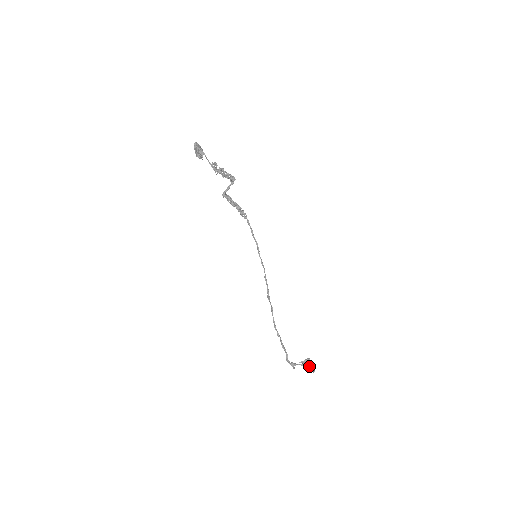
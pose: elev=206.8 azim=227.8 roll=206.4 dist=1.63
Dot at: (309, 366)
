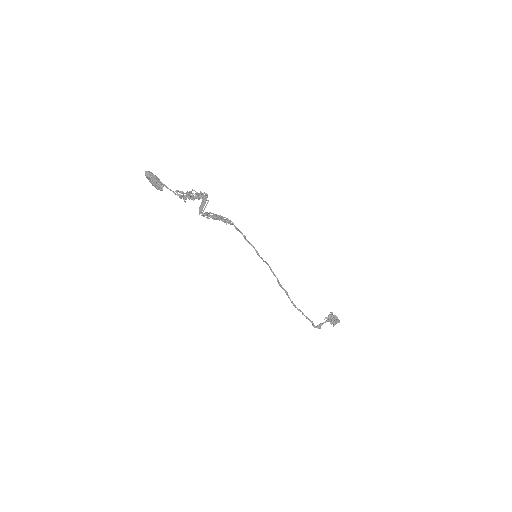
Dot at: (334, 321)
